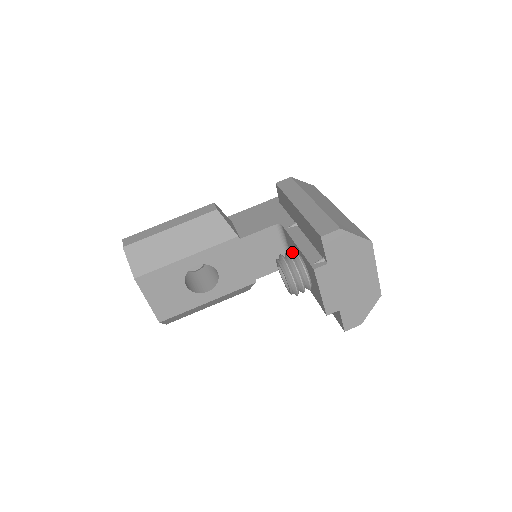
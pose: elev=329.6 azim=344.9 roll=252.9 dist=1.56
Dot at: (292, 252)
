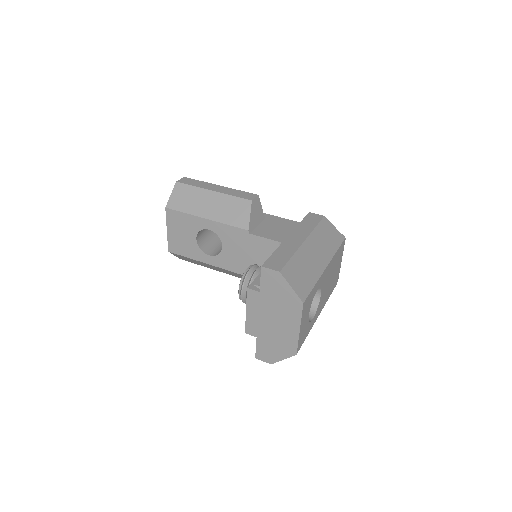
Dot at: occluded
